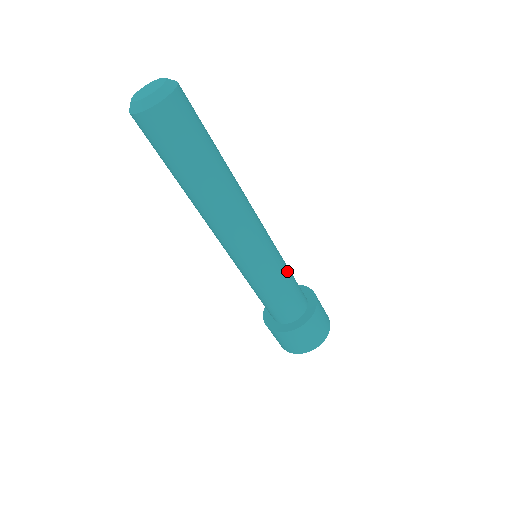
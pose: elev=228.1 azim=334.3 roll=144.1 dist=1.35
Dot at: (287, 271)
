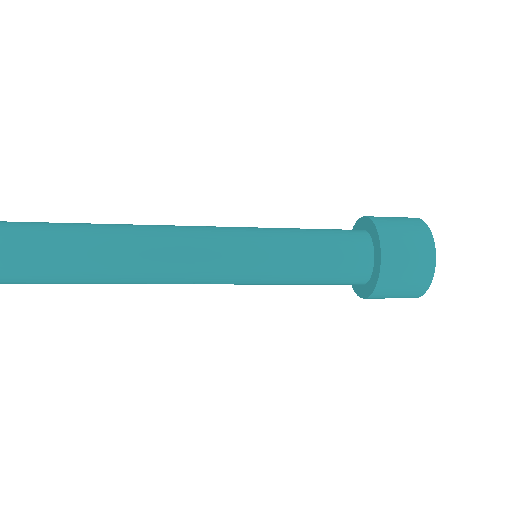
Dot at: (300, 253)
